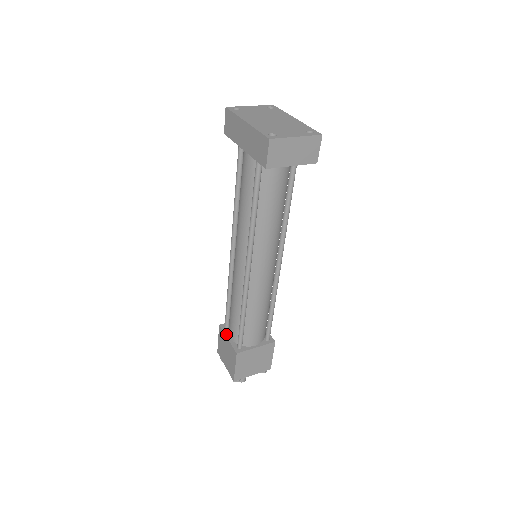
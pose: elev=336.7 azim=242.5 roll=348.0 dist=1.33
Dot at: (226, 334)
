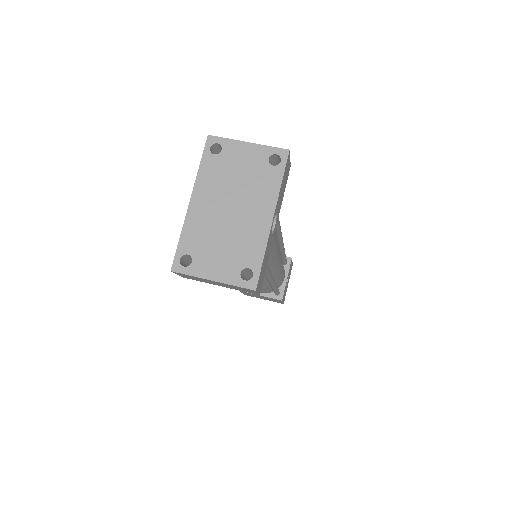
Dot at: occluded
